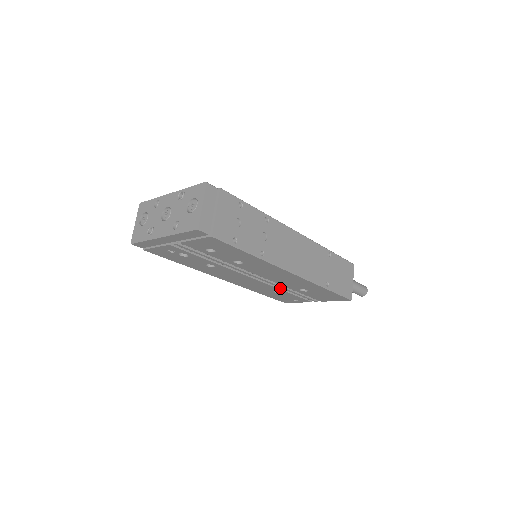
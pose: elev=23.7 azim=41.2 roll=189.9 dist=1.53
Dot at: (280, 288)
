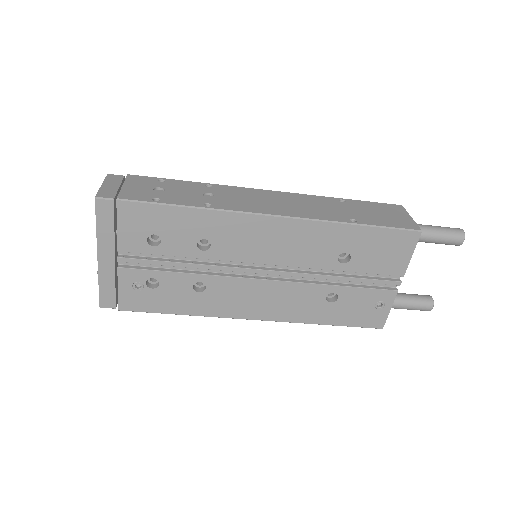
Dot at: (323, 284)
